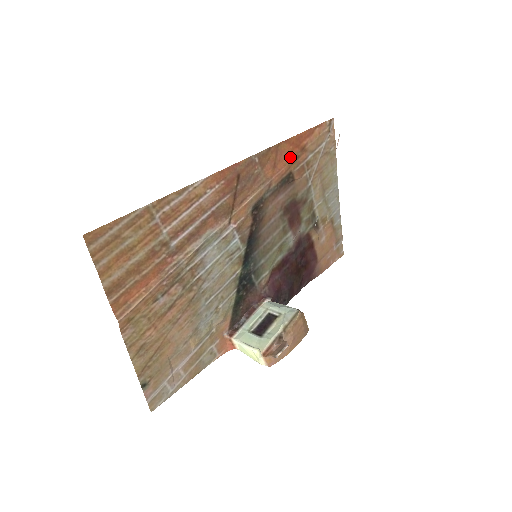
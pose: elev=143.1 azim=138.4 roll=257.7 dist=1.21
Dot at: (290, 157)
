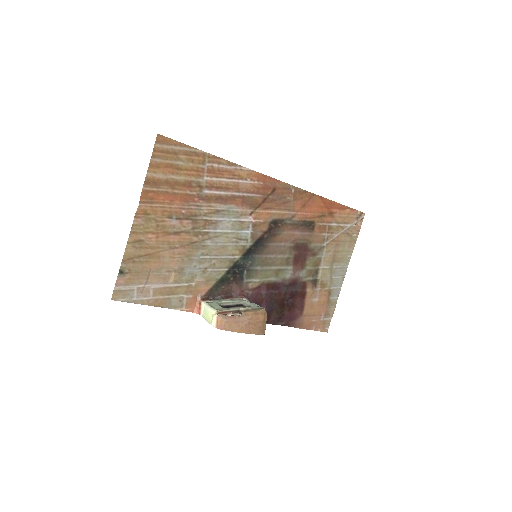
Dot at: (318, 210)
